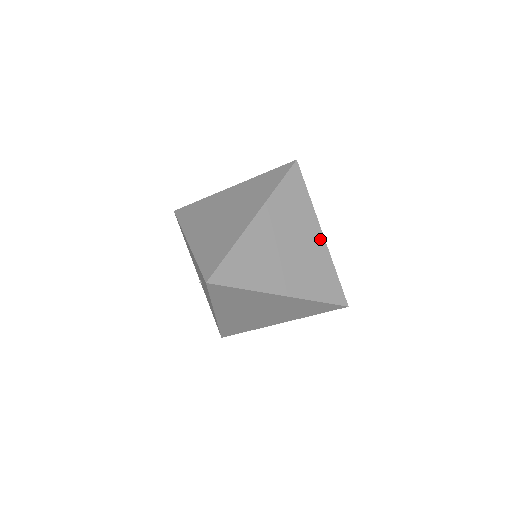
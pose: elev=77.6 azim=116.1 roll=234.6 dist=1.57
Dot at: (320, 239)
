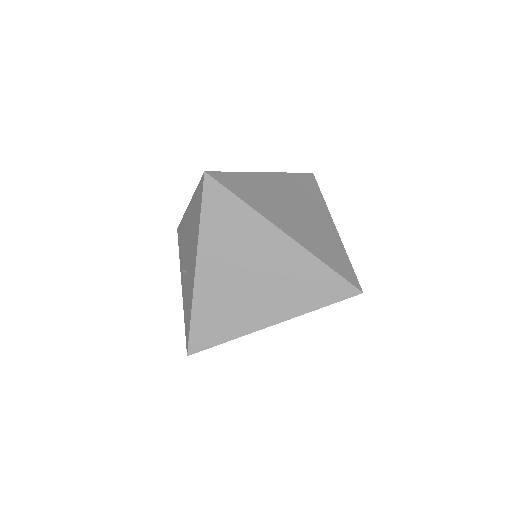
Dot at: (332, 226)
